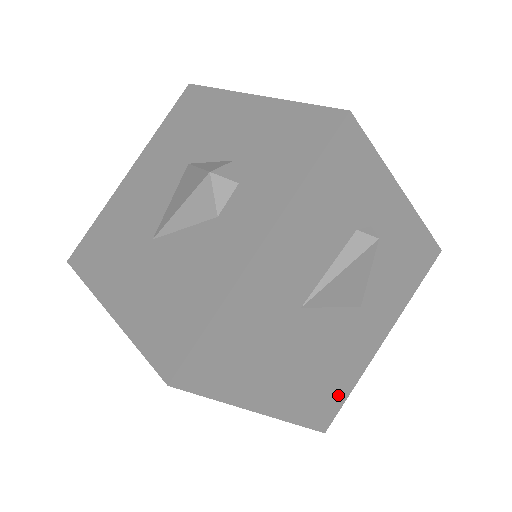
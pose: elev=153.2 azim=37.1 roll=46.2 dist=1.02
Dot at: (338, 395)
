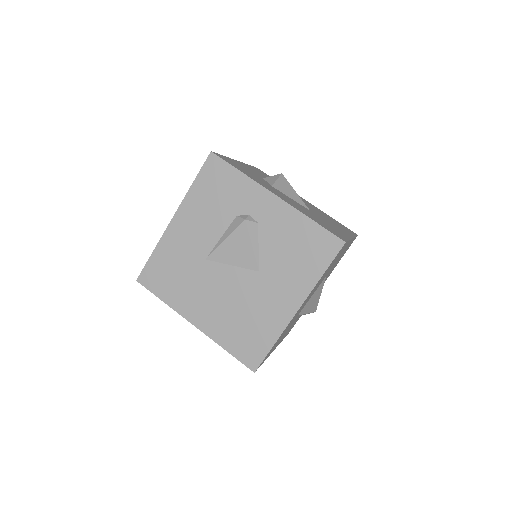
Dot at: (259, 342)
